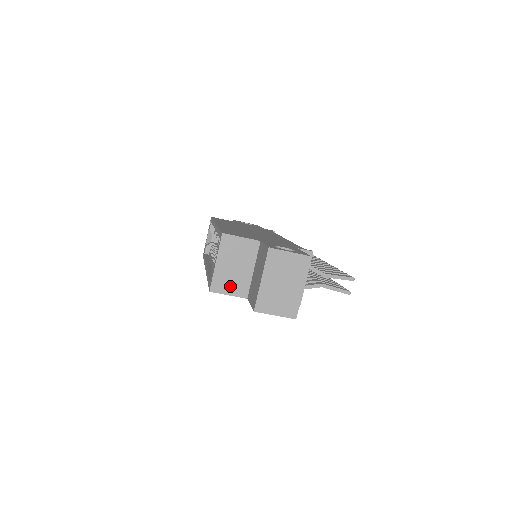
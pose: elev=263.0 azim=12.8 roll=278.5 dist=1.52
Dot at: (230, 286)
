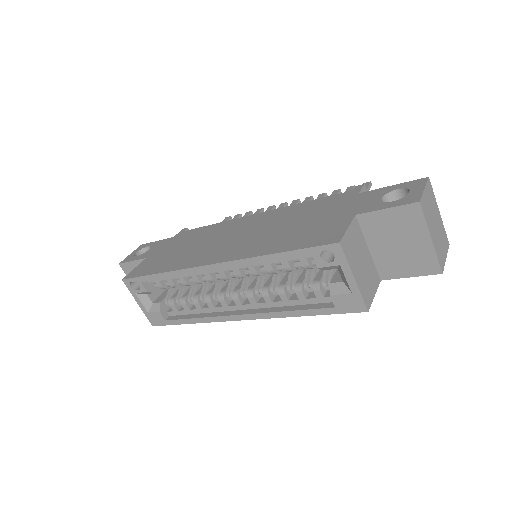
Dot at: (370, 286)
